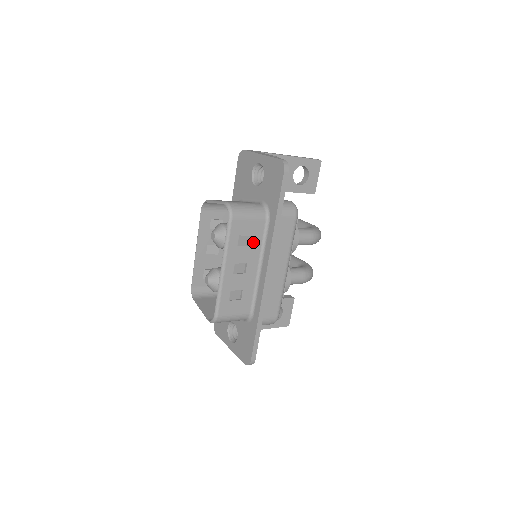
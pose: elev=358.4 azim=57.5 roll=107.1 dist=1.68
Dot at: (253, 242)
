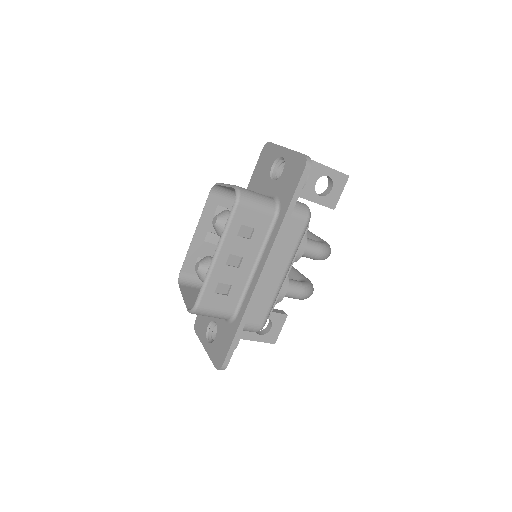
Dot at: (255, 236)
